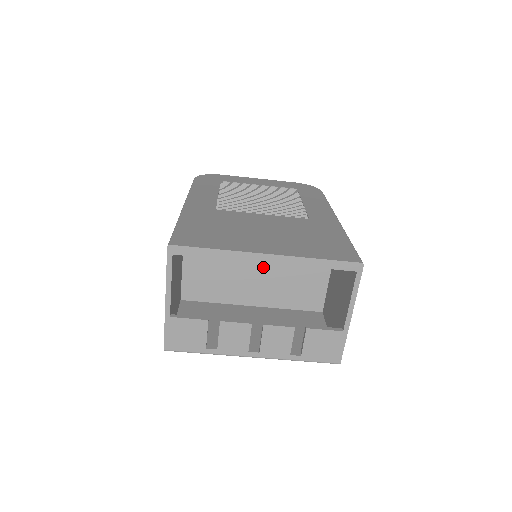
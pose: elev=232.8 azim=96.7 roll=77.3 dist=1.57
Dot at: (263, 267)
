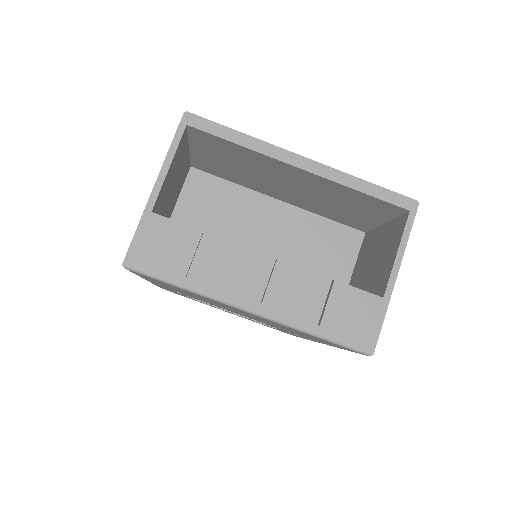
Dot at: (269, 251)
